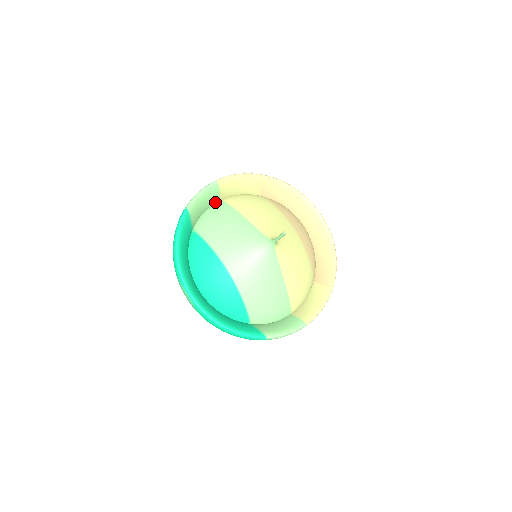
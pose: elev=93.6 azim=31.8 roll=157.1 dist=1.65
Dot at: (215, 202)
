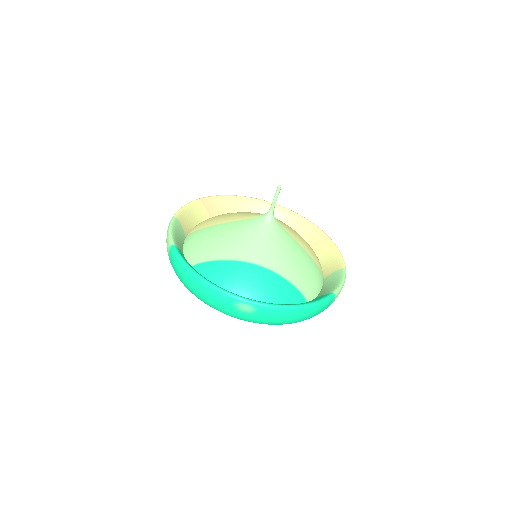
Dot at: (183, 240)
